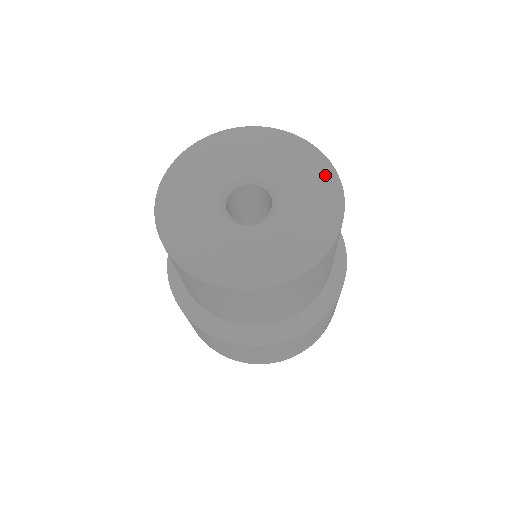
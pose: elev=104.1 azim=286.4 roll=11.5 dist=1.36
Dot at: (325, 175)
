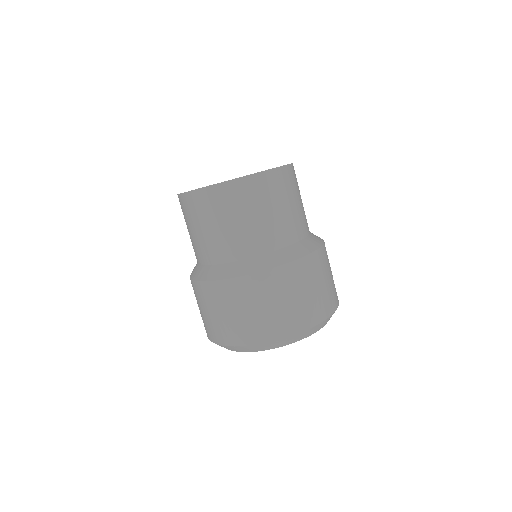
Dot at: occluded
